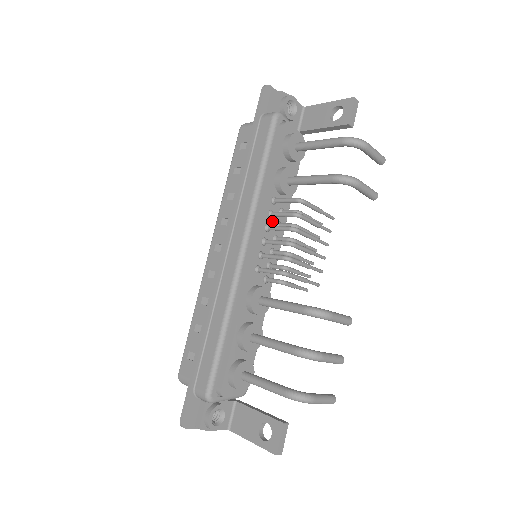
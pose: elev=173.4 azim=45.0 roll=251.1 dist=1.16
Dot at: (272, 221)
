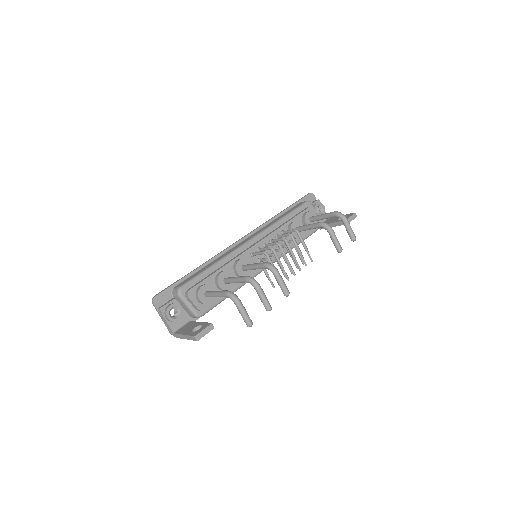
Dot at: occluded
